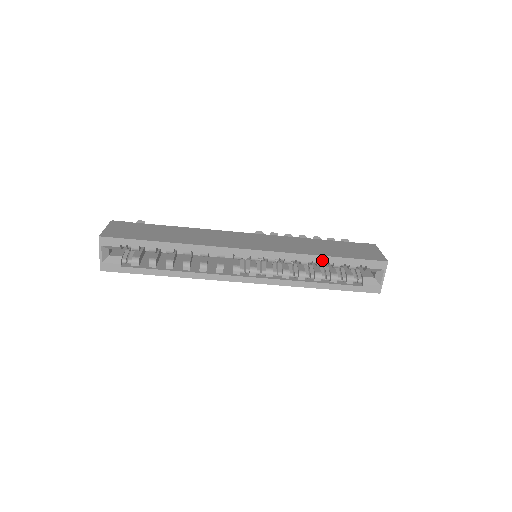
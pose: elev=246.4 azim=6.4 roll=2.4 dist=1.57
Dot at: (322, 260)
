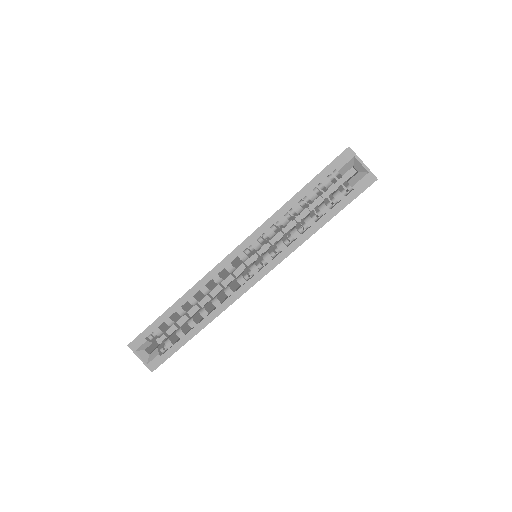
Dot at: (293, 204)
